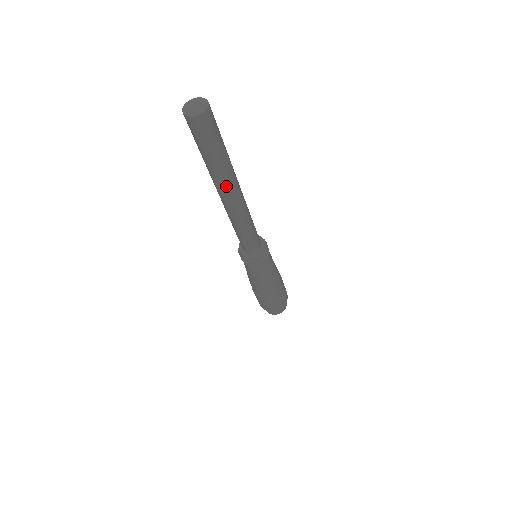
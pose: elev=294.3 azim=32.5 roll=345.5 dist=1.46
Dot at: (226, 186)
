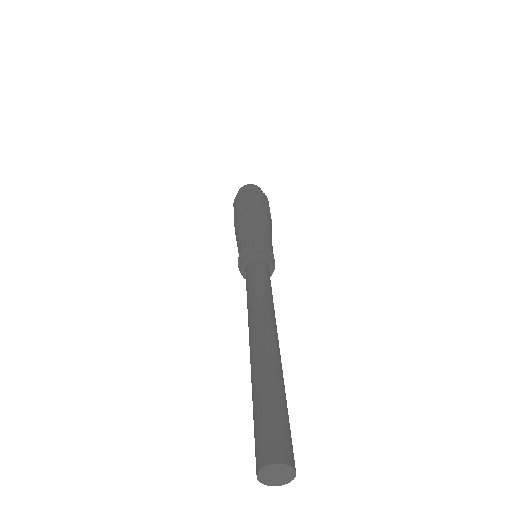
Dot at: occluded
